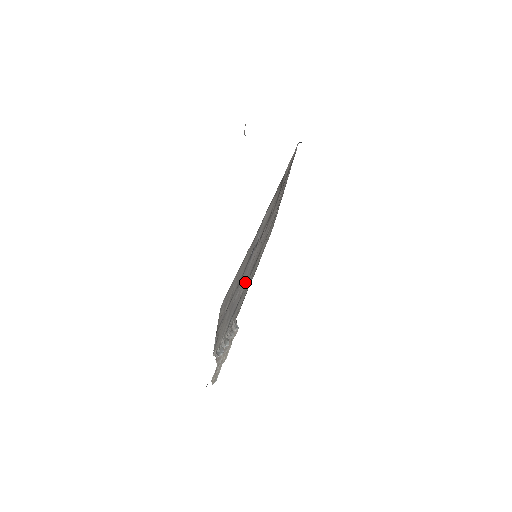
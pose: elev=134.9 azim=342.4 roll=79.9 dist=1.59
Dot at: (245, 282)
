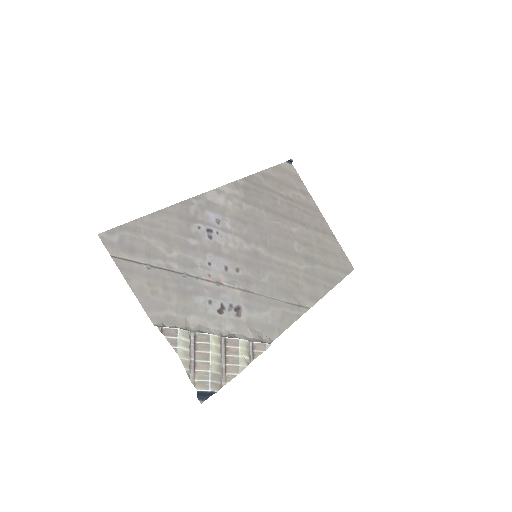
Dot at: (237, 277)
